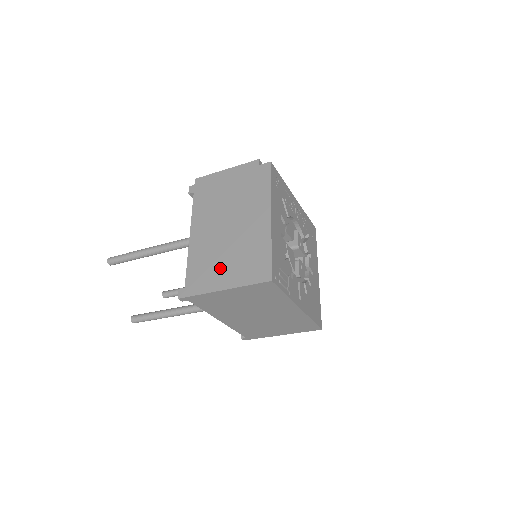
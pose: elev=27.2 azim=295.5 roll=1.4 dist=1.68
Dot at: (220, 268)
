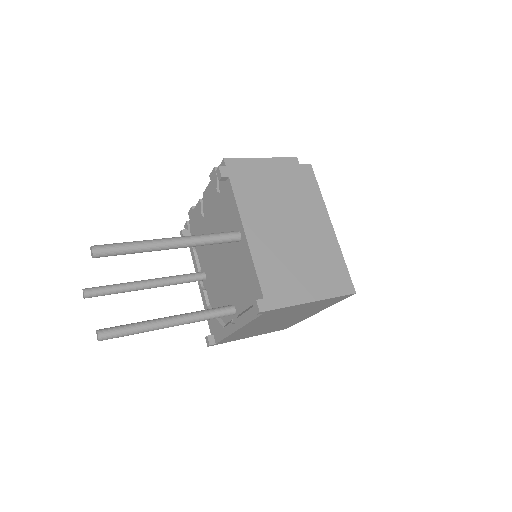
Dot at: (299, 277)
